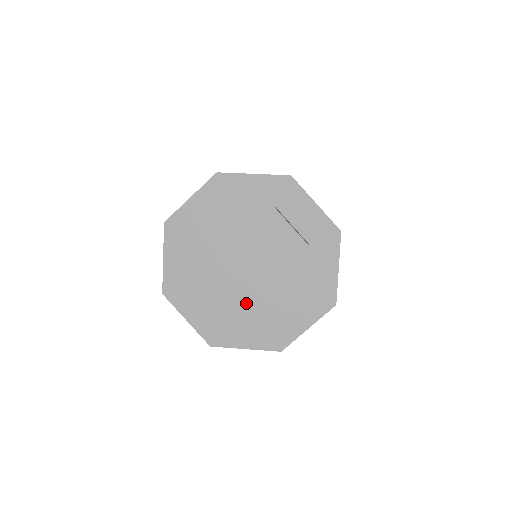
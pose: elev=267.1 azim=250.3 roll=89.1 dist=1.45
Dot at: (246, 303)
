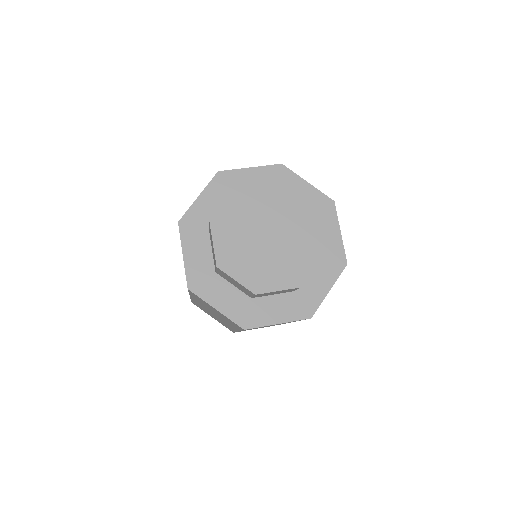
Dot at: (276, 268)
